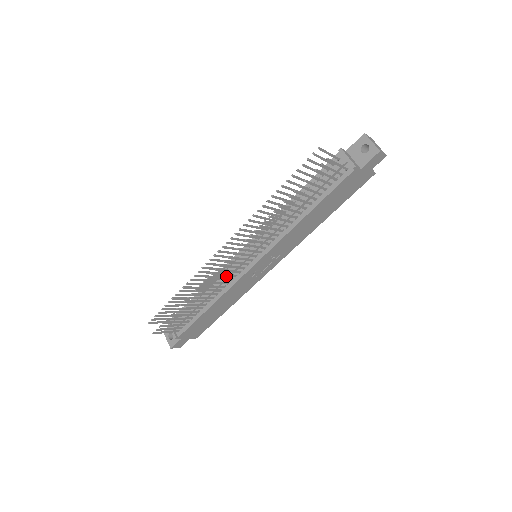
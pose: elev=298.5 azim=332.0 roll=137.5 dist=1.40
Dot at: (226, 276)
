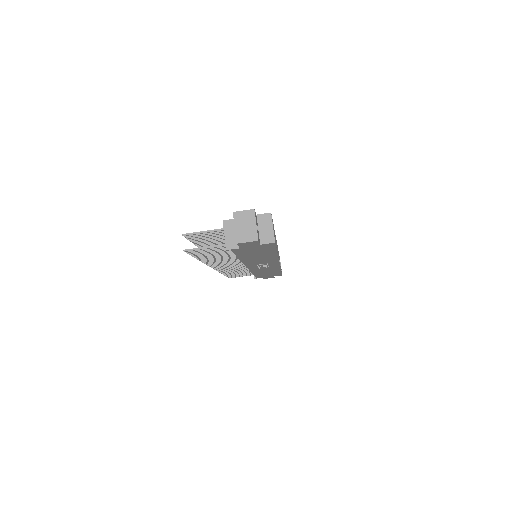
Dot at: occluded
